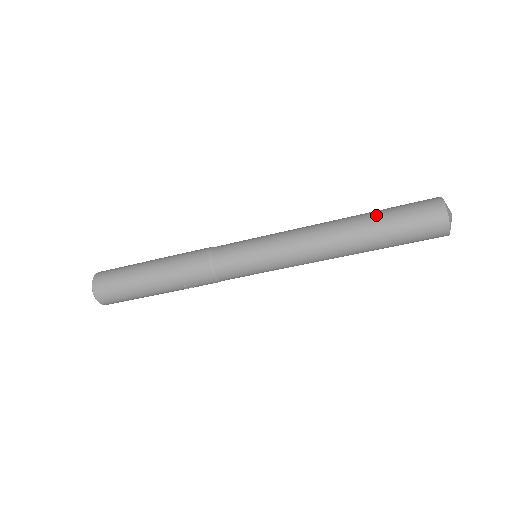
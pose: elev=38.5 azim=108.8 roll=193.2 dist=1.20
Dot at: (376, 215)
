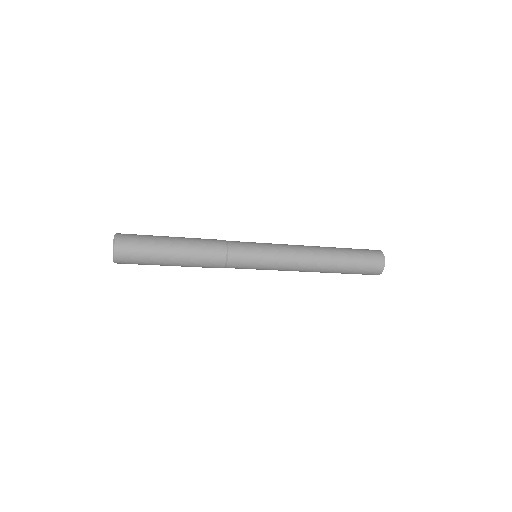
Dot at: (345, 253)
